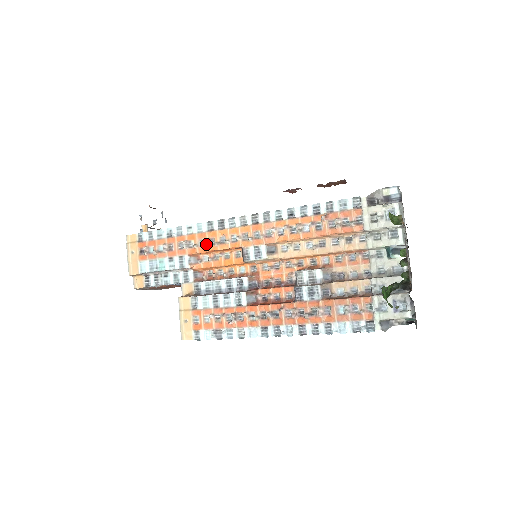
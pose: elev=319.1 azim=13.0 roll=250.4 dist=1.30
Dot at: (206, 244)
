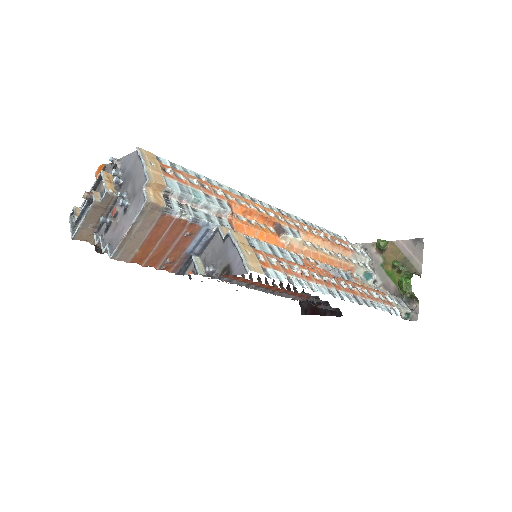
Dot at: occluded
